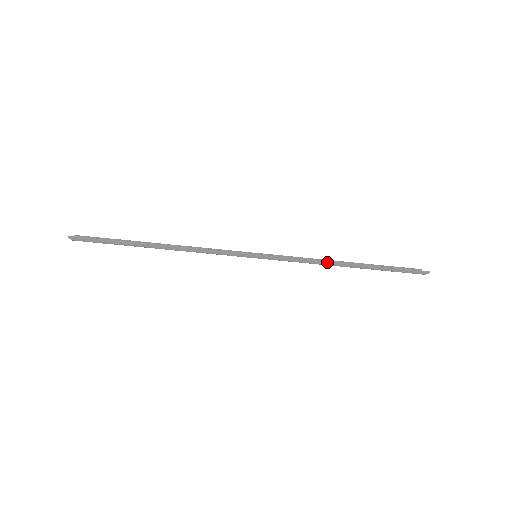
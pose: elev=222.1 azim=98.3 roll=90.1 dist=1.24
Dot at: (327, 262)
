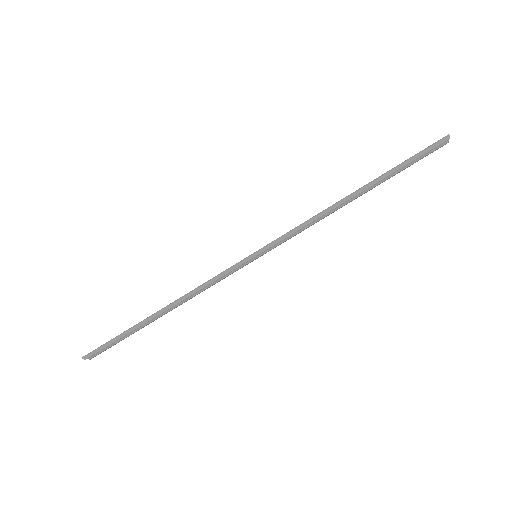
Dot at: (327, 209)
